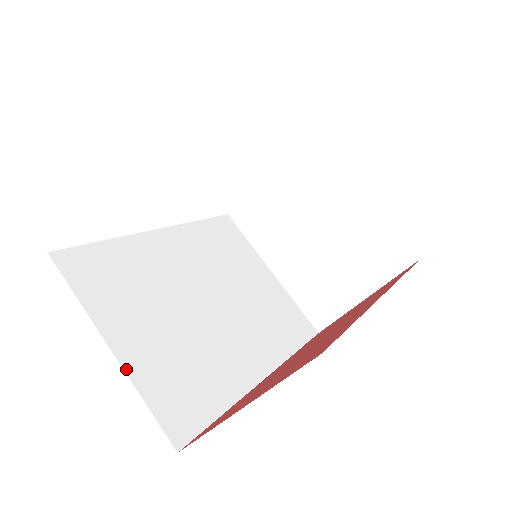
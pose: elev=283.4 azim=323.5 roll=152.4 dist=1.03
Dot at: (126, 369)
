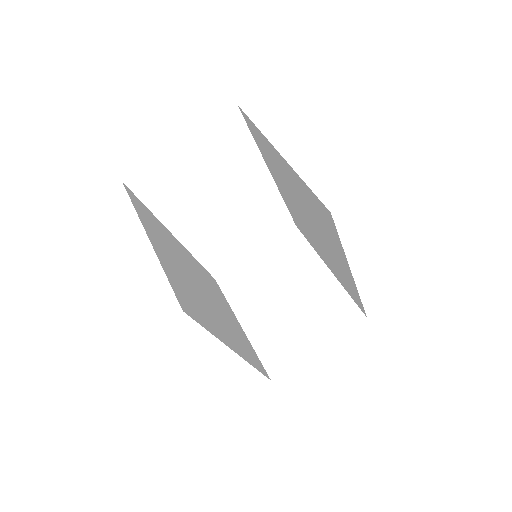
Dot at: (157, 254)
